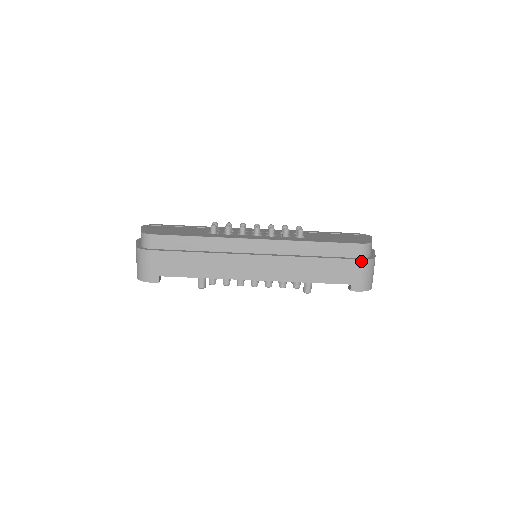
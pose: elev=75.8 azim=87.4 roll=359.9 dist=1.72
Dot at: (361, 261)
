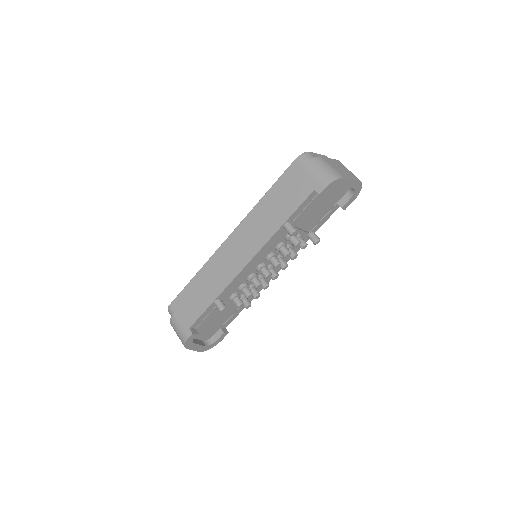
Dot at: (304, 167)
